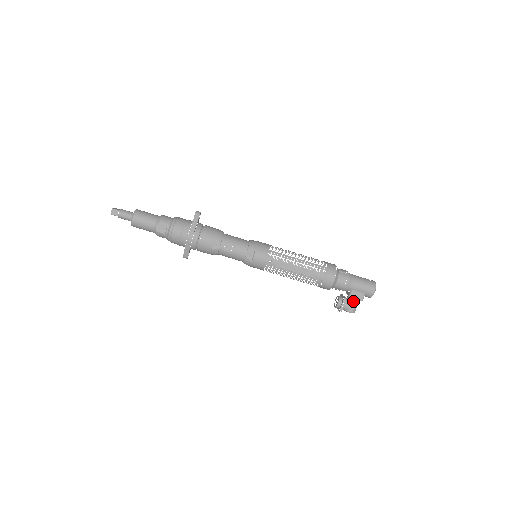
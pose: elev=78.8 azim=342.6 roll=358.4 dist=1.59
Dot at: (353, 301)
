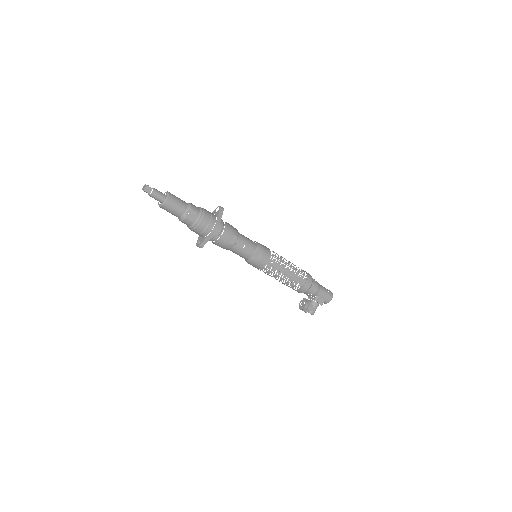
Dot at: (316, 305)
